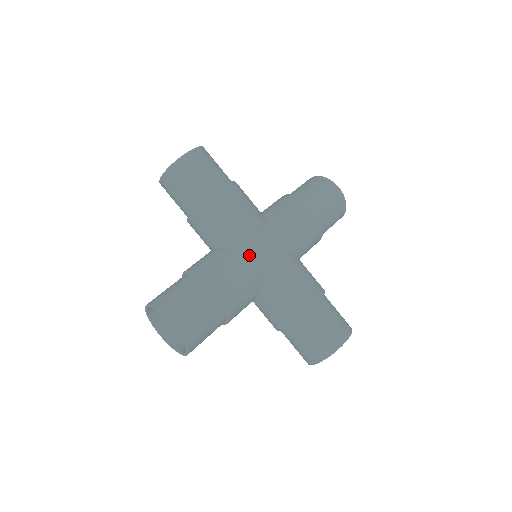
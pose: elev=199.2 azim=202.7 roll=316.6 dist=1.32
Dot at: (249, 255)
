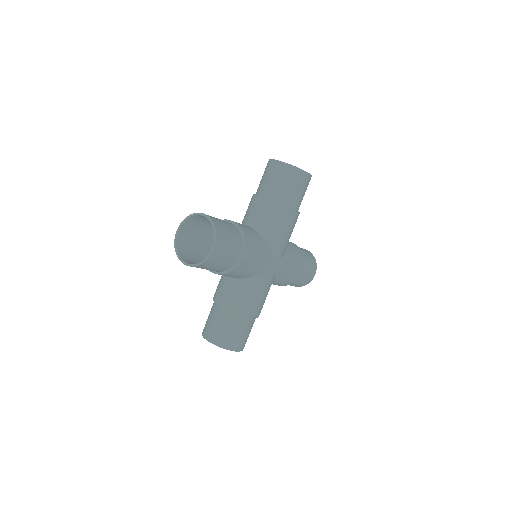
Dot at: (266, 281)
